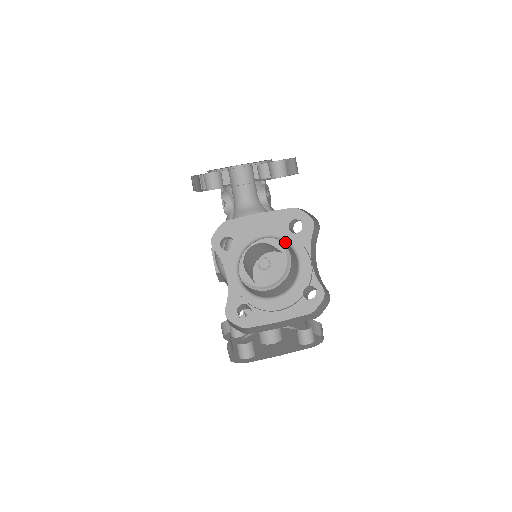
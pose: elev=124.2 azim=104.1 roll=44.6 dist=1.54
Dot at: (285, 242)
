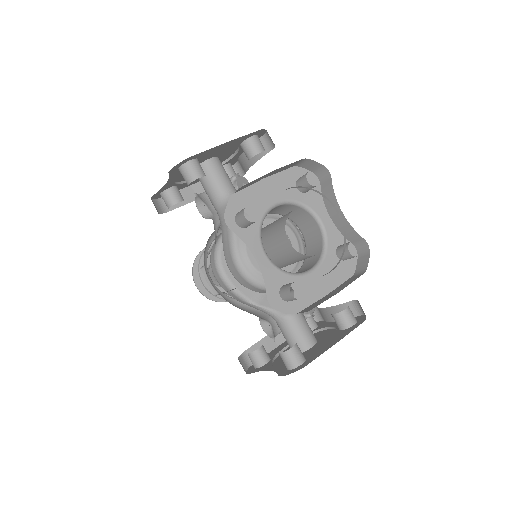
Dot at: (298, 206)
